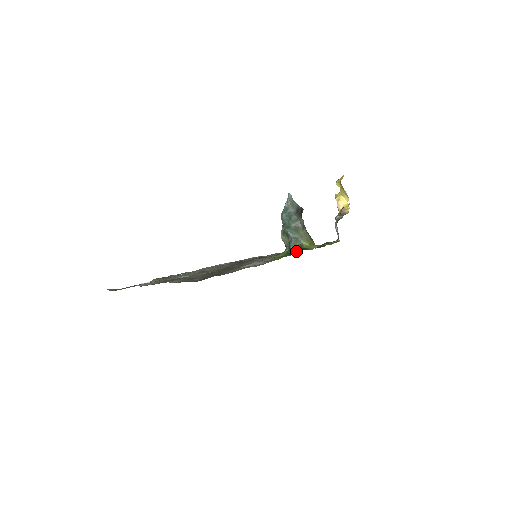
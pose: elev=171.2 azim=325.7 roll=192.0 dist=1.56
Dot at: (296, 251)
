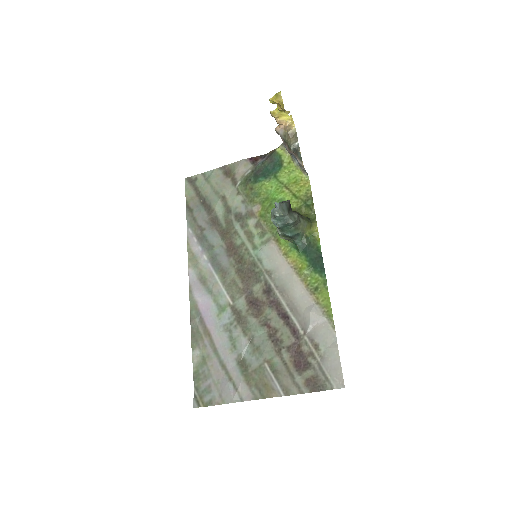
Dot at: (314, 256)
